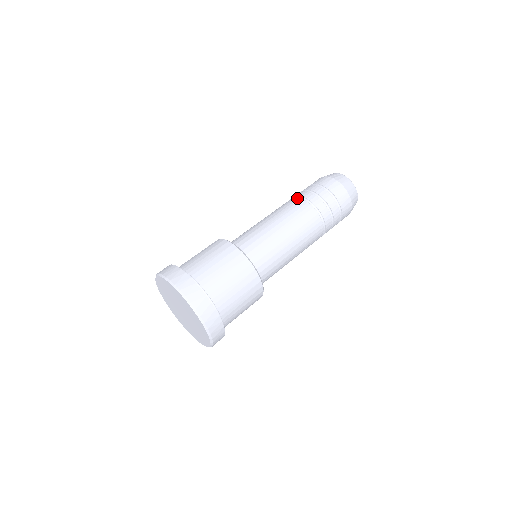
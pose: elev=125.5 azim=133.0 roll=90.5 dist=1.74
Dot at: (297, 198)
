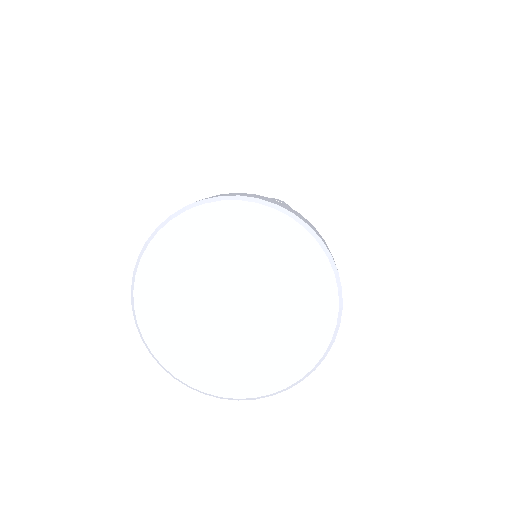
Dot at: occluded
